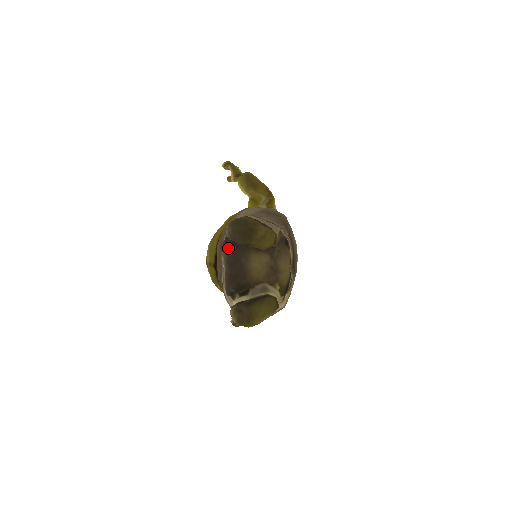
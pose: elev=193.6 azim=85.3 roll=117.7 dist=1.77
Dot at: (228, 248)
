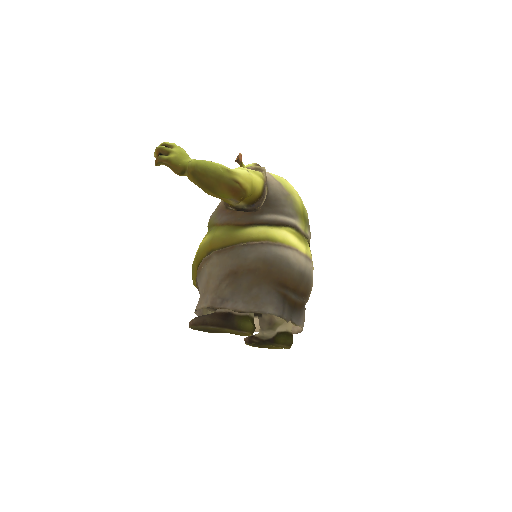
Dot at: occluded
